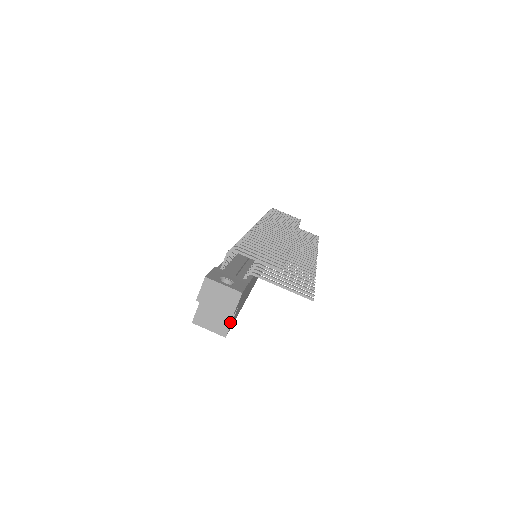
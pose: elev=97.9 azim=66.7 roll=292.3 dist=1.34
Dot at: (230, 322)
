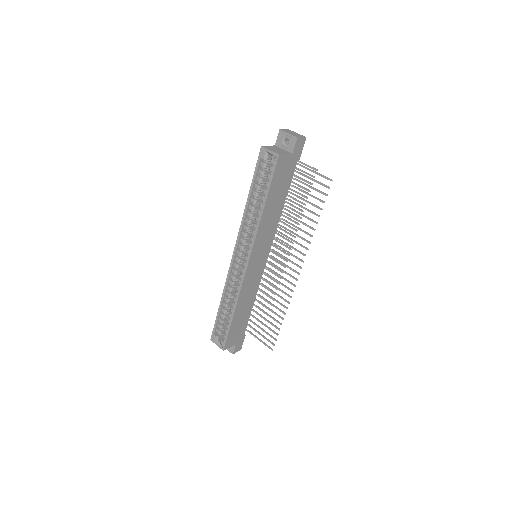
Dot at: (285, 154)
